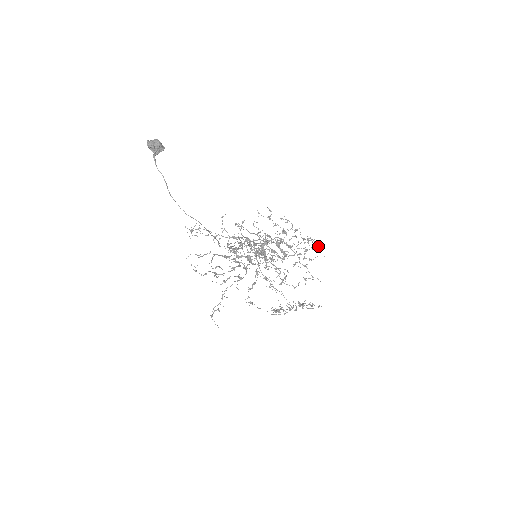
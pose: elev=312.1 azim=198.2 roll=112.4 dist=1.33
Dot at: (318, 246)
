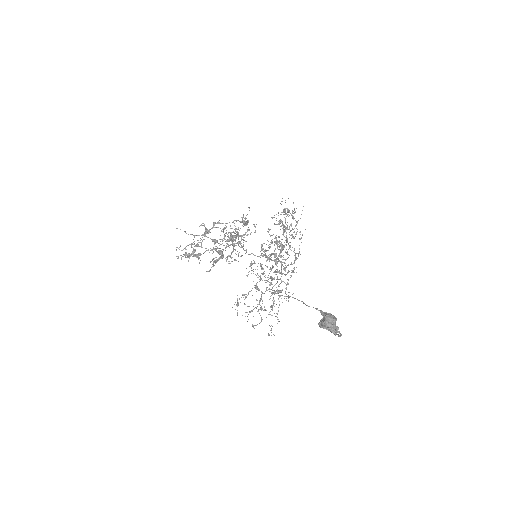
Dot at: (285, 200)
